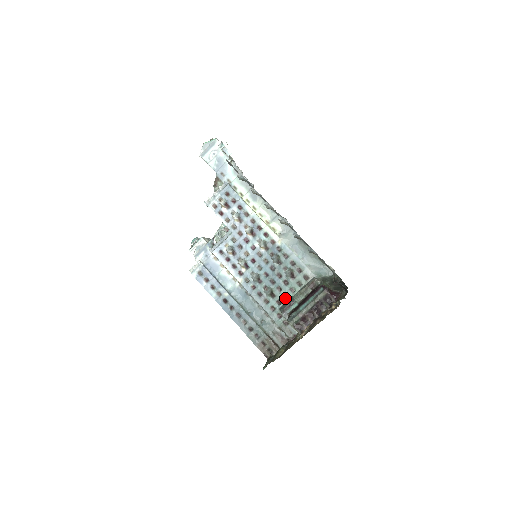
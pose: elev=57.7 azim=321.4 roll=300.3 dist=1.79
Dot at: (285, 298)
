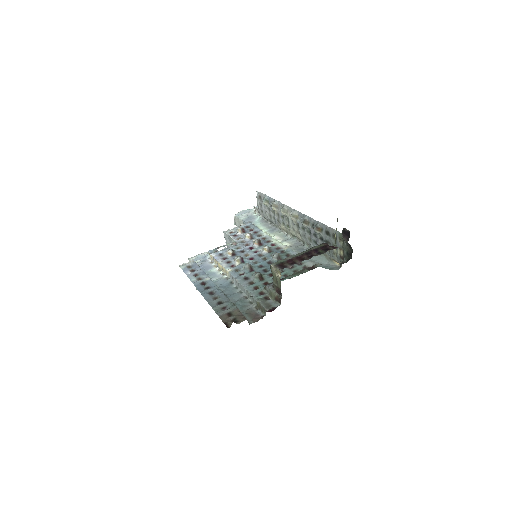
Dot at: occluded
